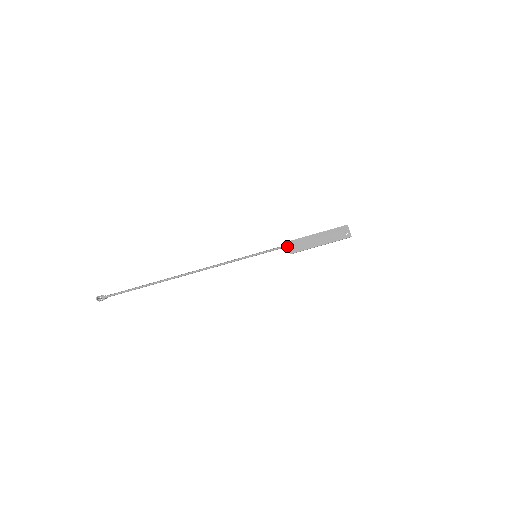
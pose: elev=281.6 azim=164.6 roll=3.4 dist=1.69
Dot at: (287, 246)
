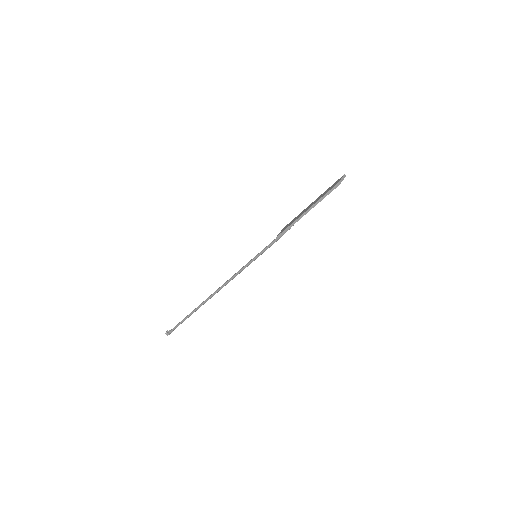
Dot at: (283, 234)
